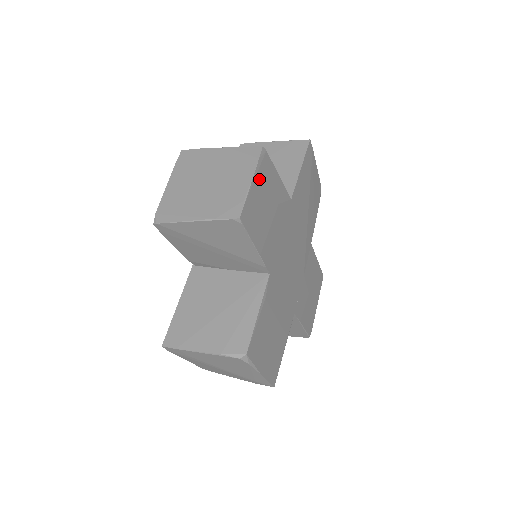
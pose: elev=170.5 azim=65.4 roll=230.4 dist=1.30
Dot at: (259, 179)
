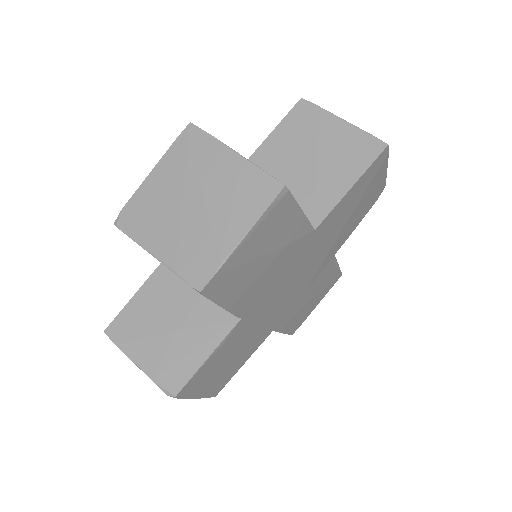
Dot at: (259, 232)
